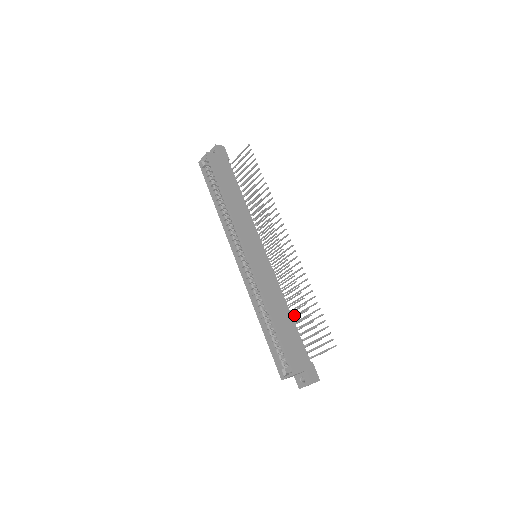
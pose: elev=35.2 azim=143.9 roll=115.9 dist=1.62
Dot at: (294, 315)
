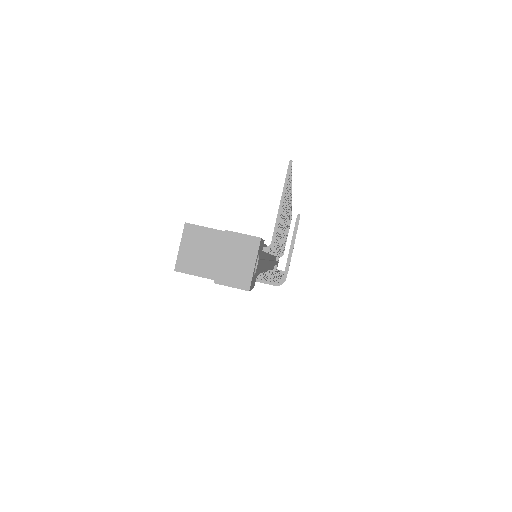
Dot at: occluded
